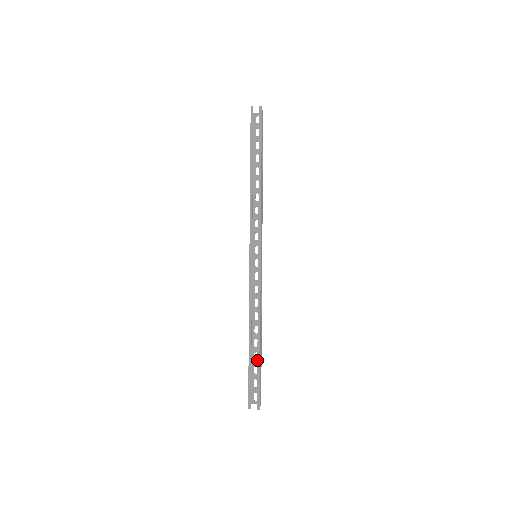
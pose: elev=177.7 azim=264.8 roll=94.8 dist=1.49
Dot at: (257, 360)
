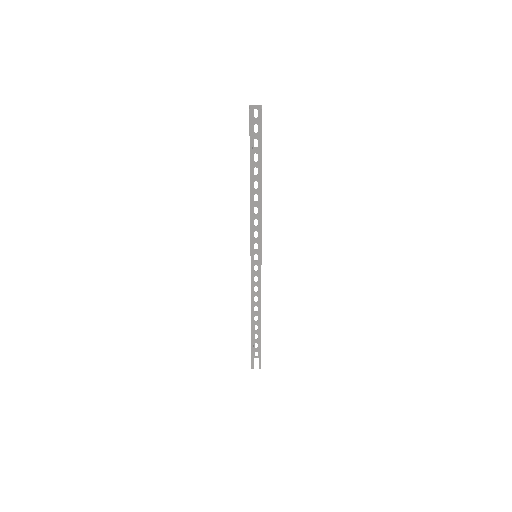
Dot at: occluded
